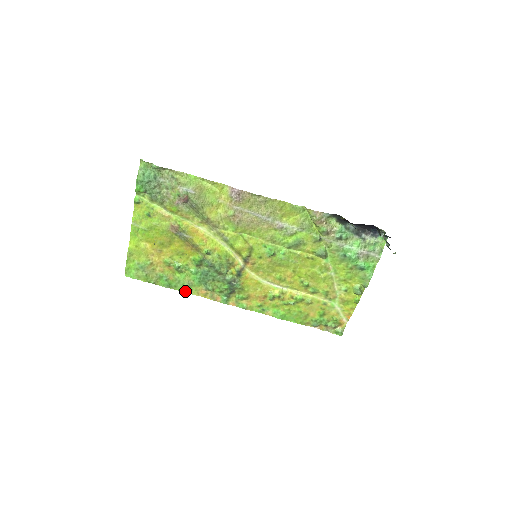
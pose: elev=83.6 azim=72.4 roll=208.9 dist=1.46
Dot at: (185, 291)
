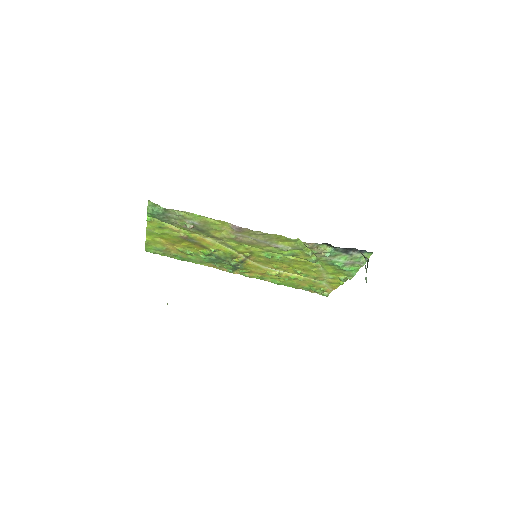
Dot at: (197, 263)
